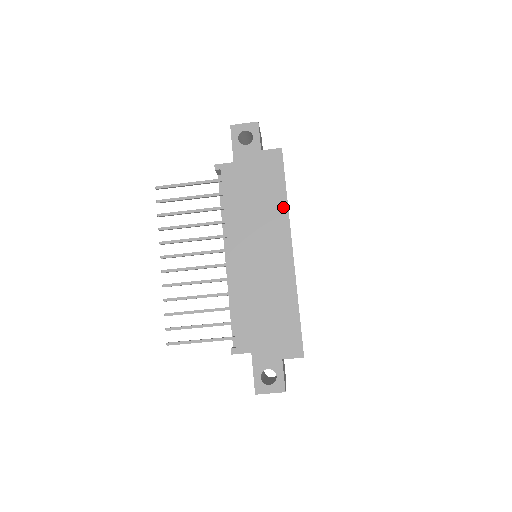
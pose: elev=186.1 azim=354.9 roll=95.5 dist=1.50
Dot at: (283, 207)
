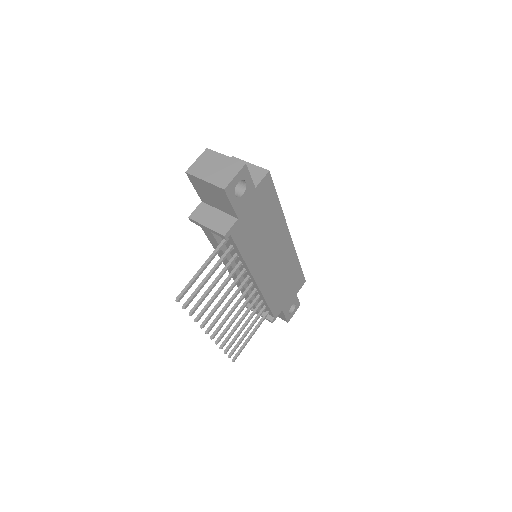
Dot at: (280, 216)
